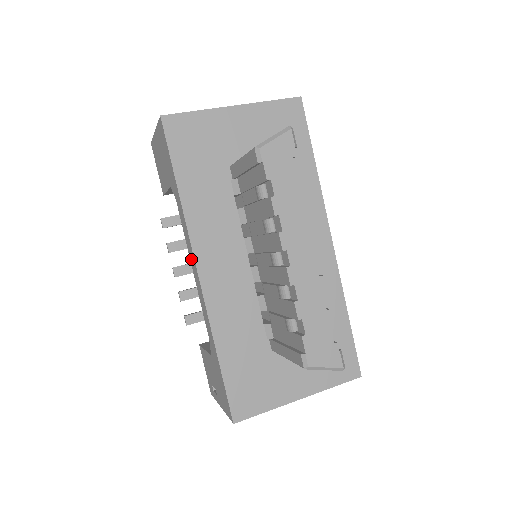
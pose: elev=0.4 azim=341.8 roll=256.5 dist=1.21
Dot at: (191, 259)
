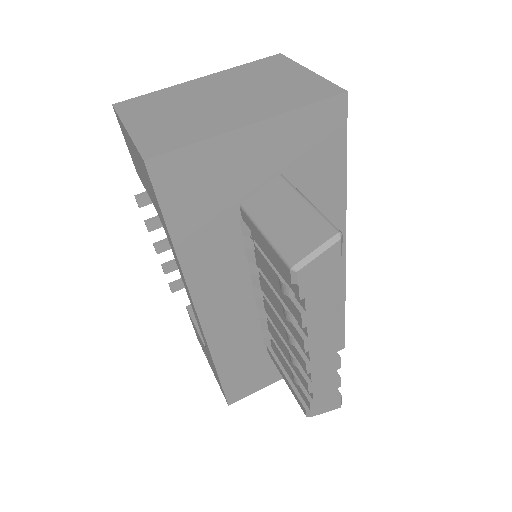
Dot at: occluded
